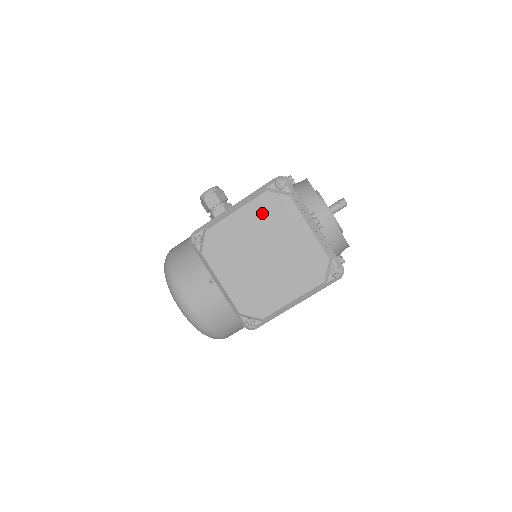
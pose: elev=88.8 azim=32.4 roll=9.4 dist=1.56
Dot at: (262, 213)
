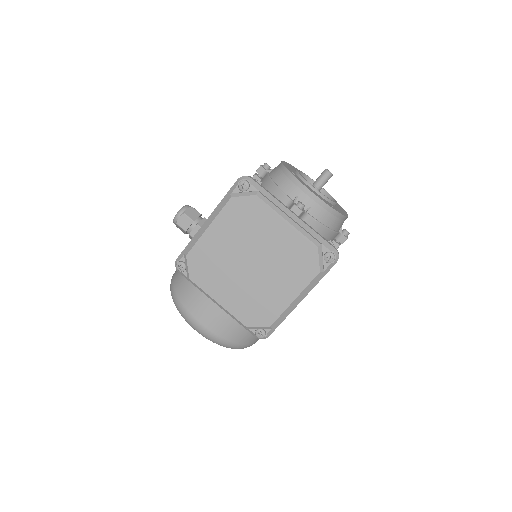
Dot at: (234, 221)
